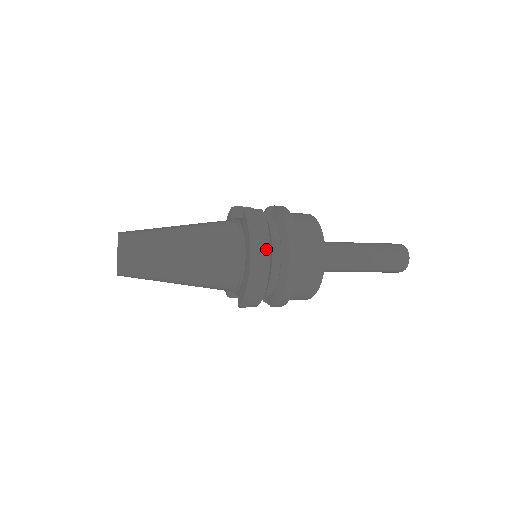
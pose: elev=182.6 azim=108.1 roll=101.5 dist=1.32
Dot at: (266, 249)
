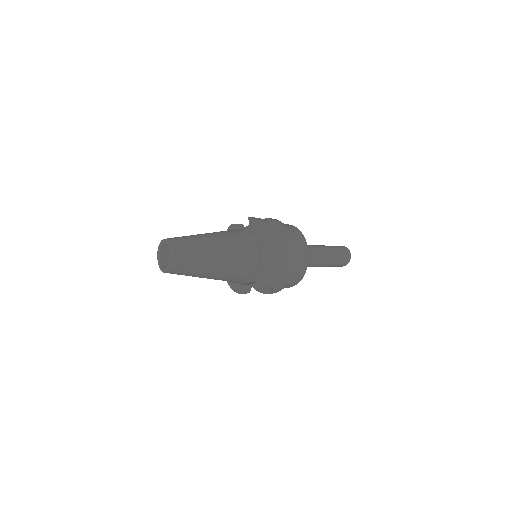
Dot at: (273, 238)
